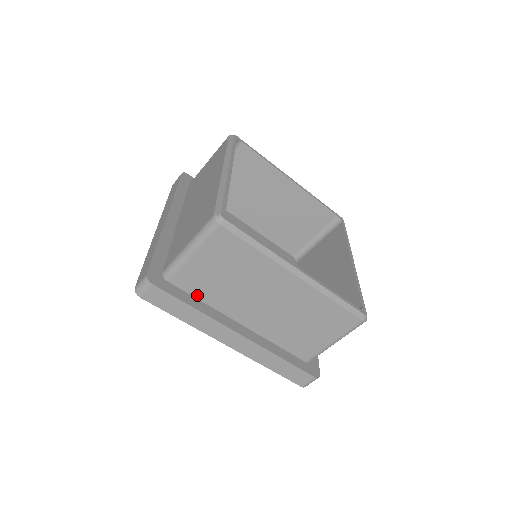
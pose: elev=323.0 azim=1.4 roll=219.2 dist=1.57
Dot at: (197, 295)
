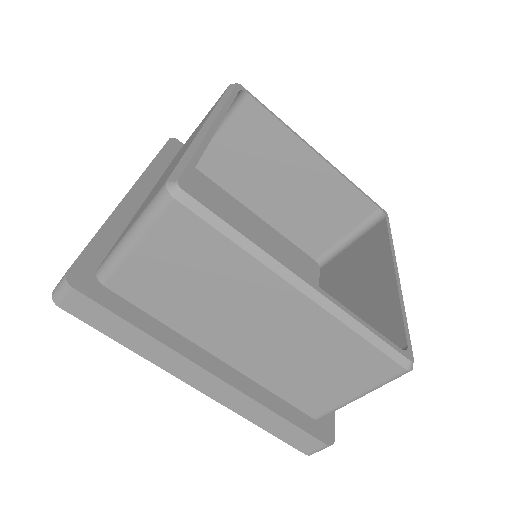
Dot at: (148, 309)
